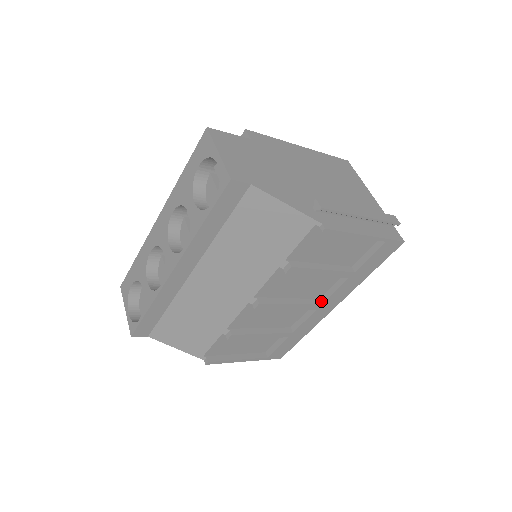
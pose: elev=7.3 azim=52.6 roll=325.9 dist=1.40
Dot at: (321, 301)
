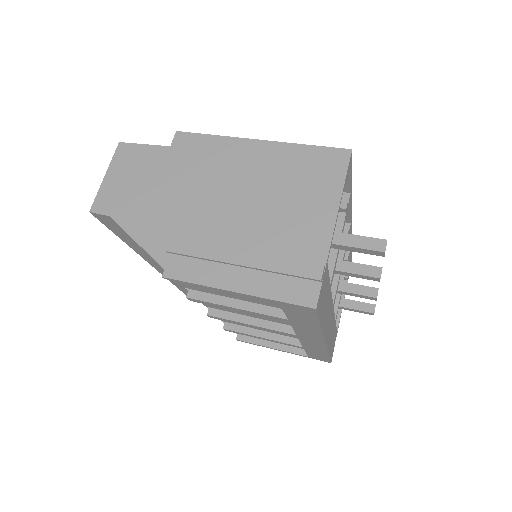
Dot at: occluded
